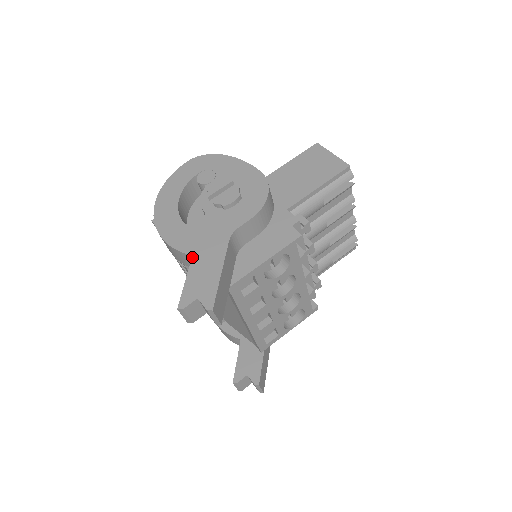
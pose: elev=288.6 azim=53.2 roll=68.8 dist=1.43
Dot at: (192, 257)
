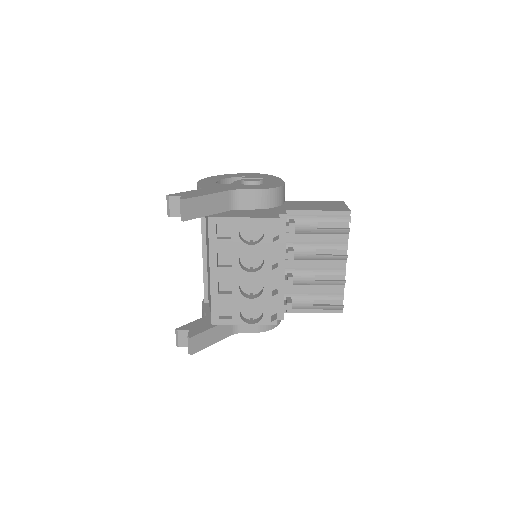
Dot at: (201, 188)
